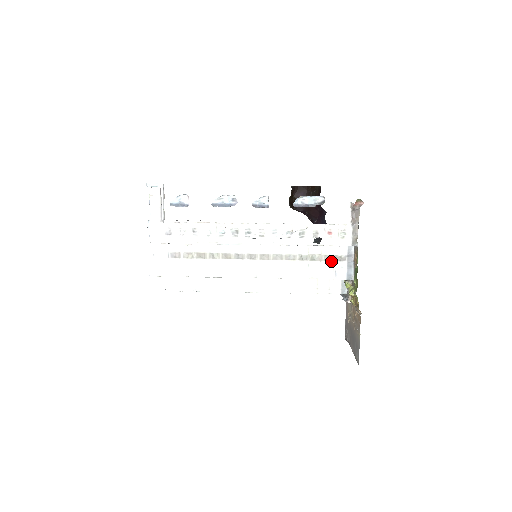
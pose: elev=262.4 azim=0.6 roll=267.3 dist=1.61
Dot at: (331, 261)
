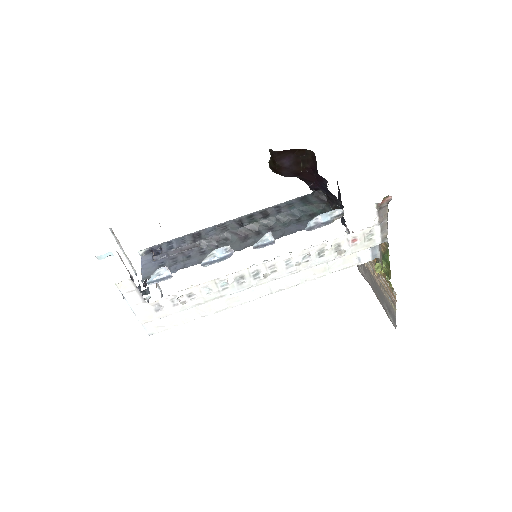
Dot at: occluded
